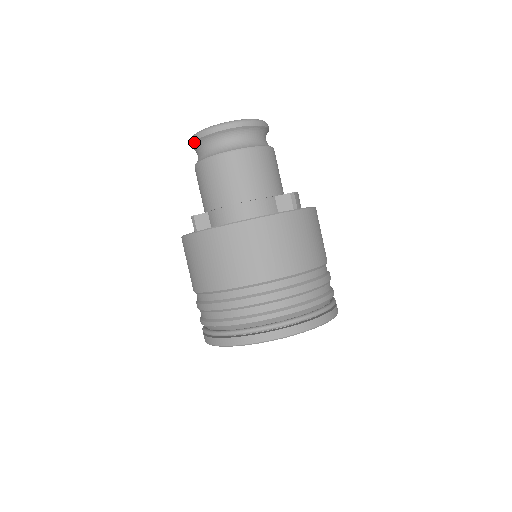
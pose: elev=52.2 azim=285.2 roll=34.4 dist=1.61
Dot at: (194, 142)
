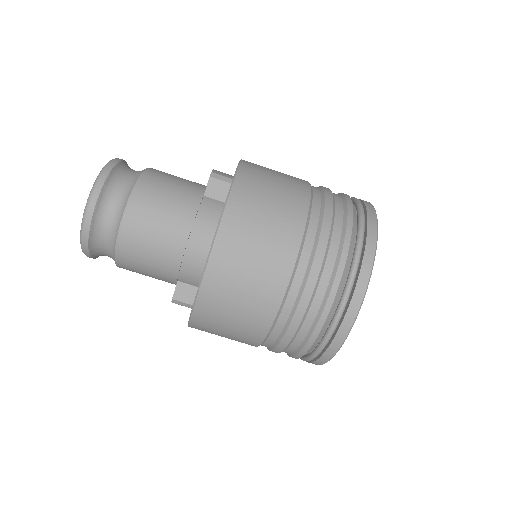
Dot at: (89, 251)
